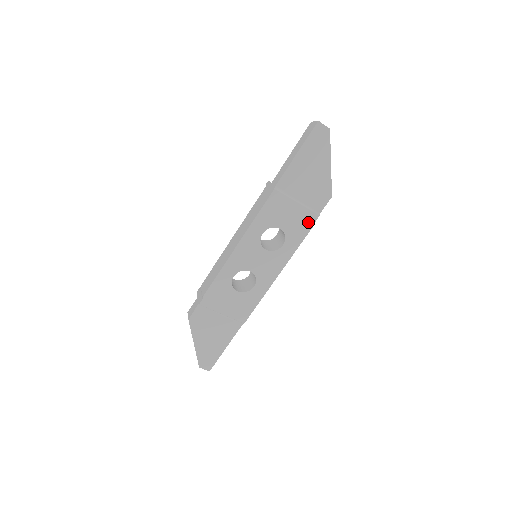
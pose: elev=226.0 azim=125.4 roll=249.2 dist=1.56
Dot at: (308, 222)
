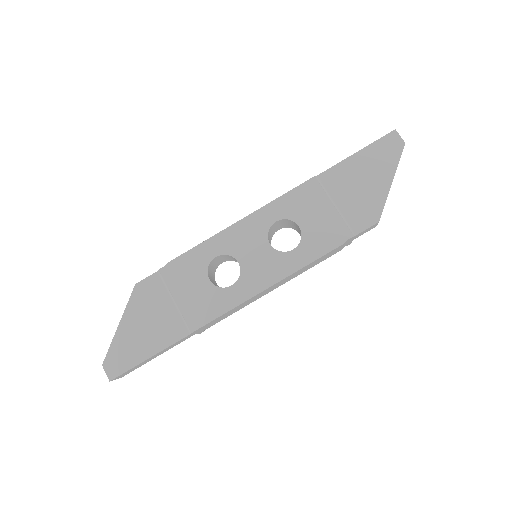
Dot at: (336, 237)
